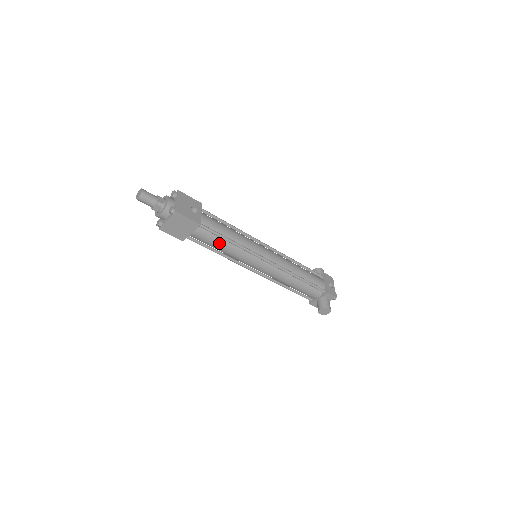
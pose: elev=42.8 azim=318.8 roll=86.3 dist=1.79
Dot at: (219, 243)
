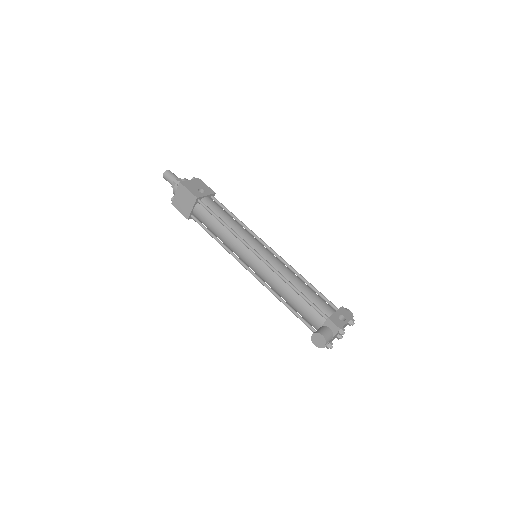
Dot at: (215, 225)
